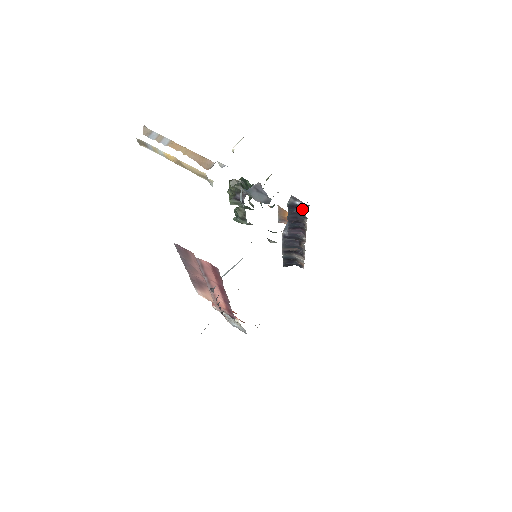
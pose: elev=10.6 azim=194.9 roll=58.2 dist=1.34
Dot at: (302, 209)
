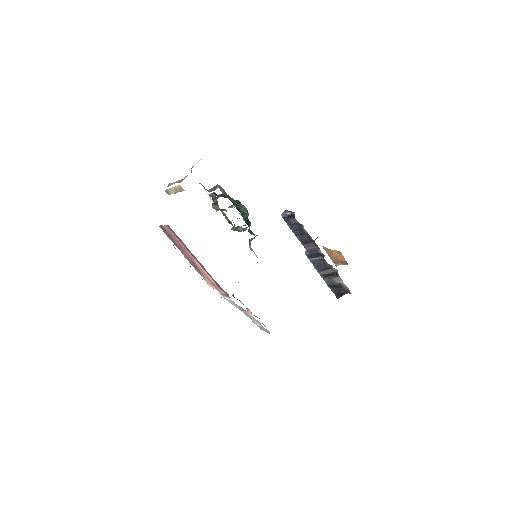
Dot at: (293, 217)
